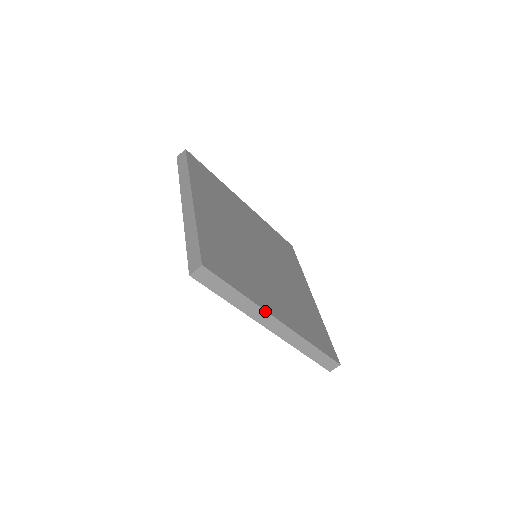
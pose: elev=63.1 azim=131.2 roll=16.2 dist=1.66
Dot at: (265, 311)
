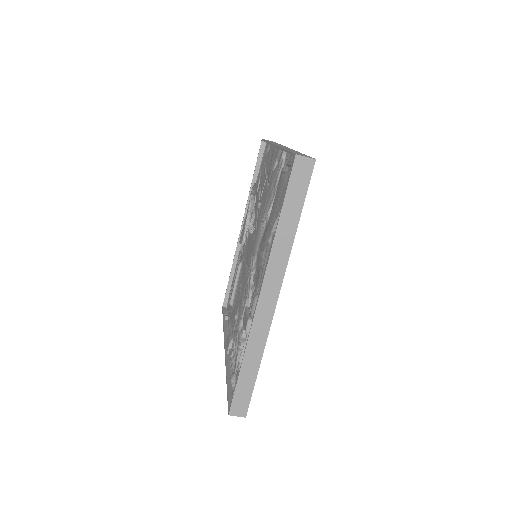
Dot at: (285, 270)
